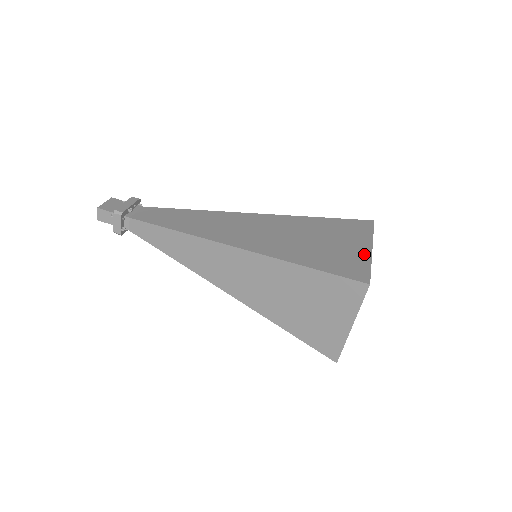
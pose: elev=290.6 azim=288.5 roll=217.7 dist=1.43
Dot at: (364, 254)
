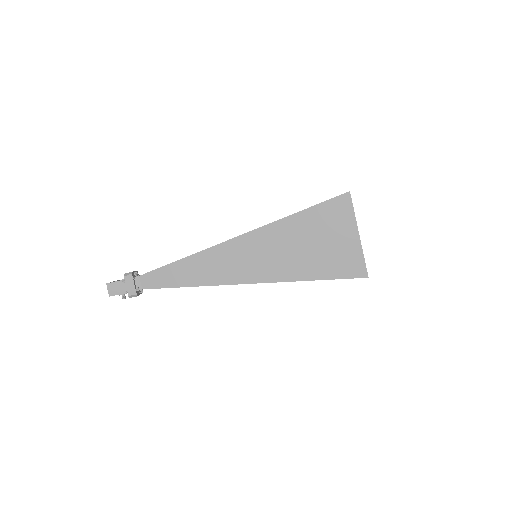
Dot at: occluded
